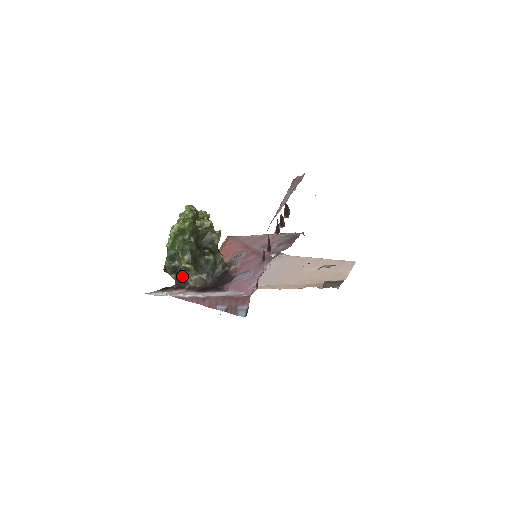
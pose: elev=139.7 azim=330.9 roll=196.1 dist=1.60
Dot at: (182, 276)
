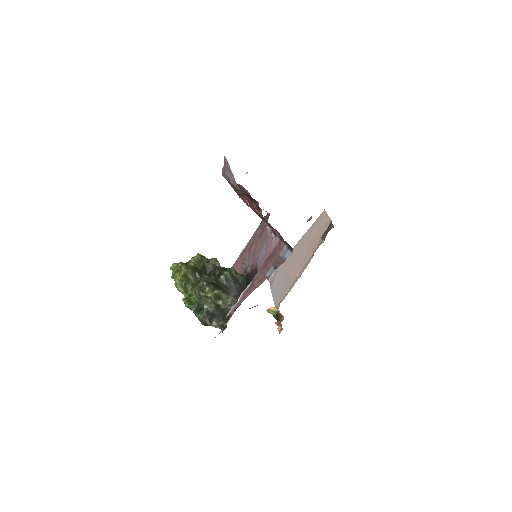
Dot at: (220, 312)
